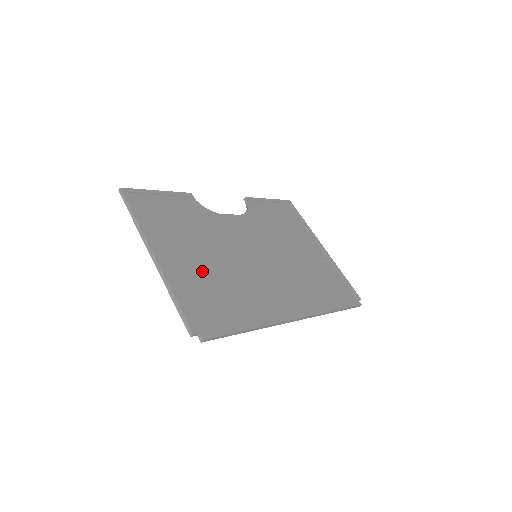
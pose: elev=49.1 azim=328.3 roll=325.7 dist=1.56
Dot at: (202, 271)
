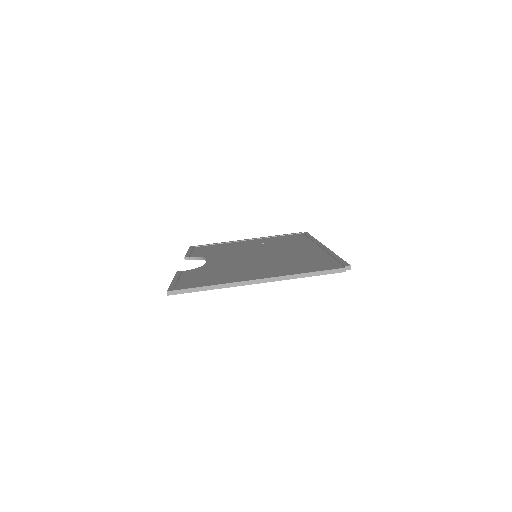
Dot at: (275, 267)
